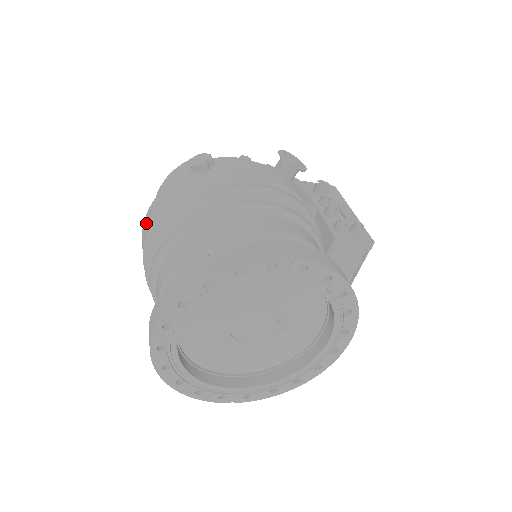
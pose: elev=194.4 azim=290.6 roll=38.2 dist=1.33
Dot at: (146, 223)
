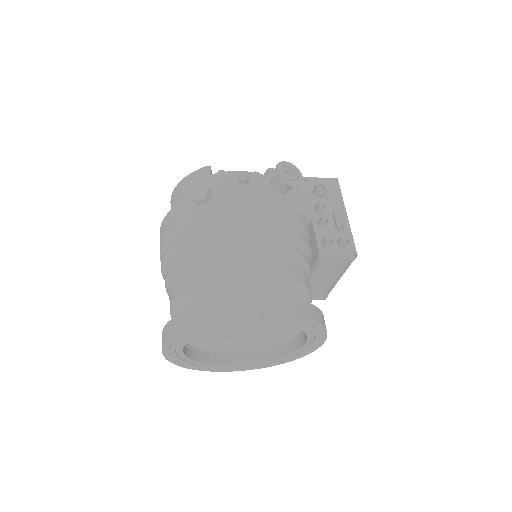
Dot at: (161, 235)
